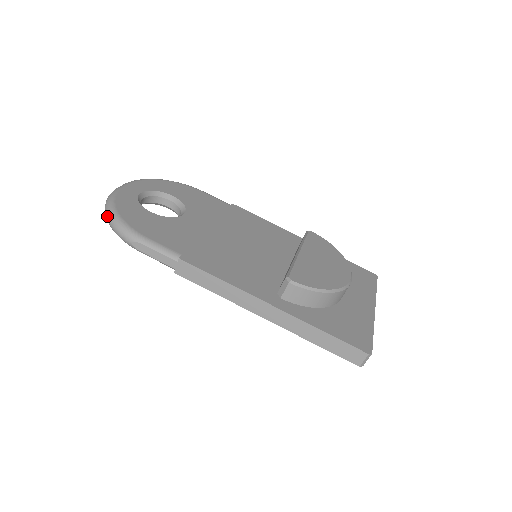
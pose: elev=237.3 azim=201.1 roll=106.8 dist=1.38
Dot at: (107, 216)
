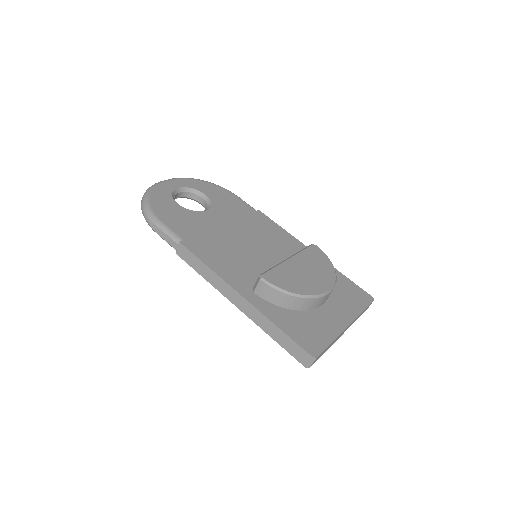
Dot at: (141, 201)
